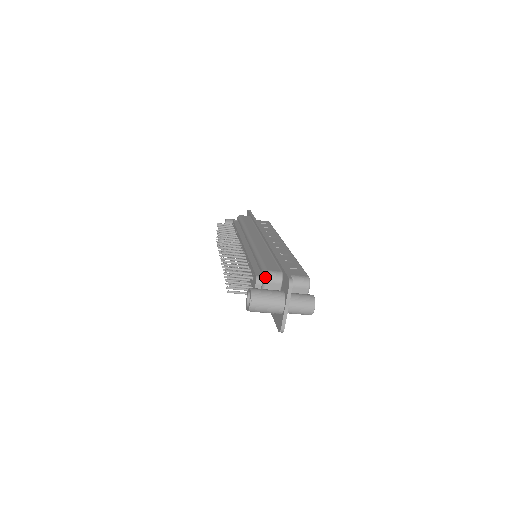
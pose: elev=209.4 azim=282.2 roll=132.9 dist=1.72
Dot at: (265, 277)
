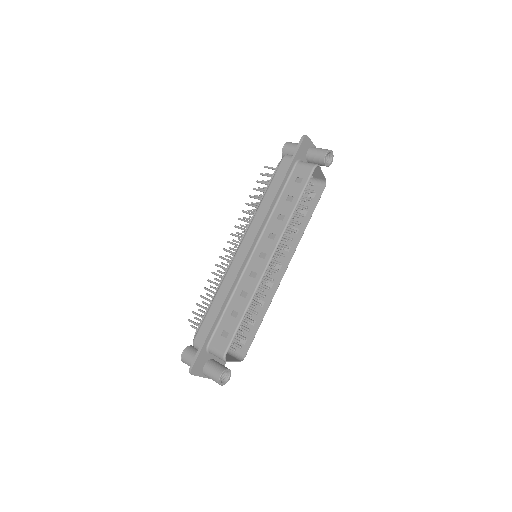
Dot at: (193, 345)
